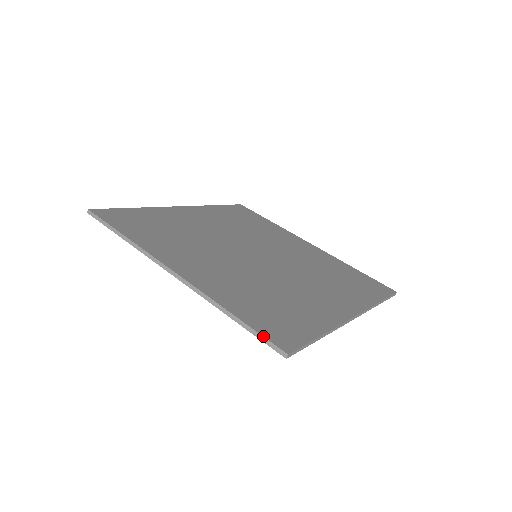
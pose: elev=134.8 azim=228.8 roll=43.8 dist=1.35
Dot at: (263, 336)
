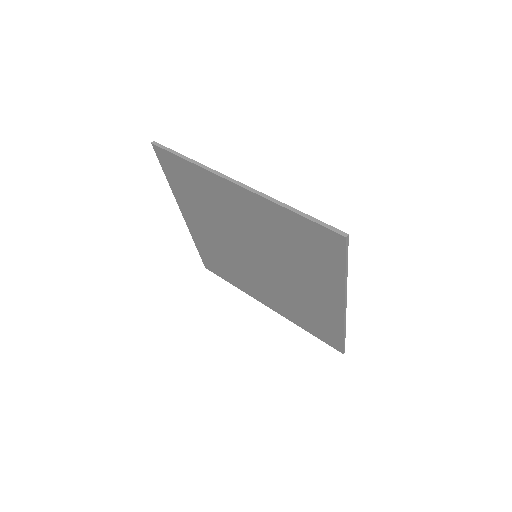
Dot at: (325, 223)
